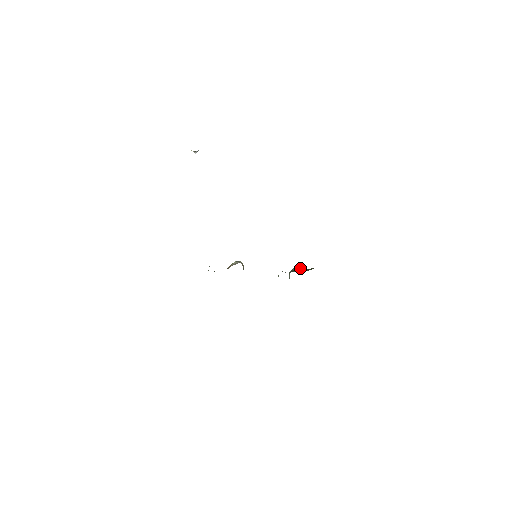
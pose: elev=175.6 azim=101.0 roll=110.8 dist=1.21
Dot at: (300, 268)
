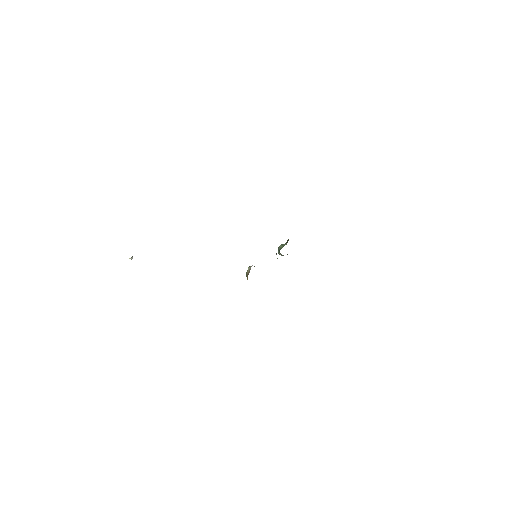
Dot at: (282, 245)
